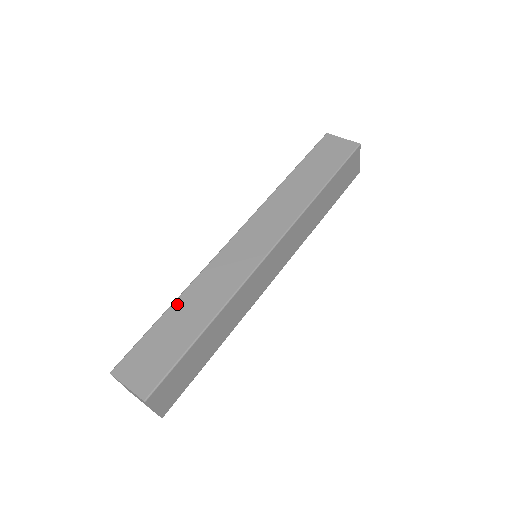
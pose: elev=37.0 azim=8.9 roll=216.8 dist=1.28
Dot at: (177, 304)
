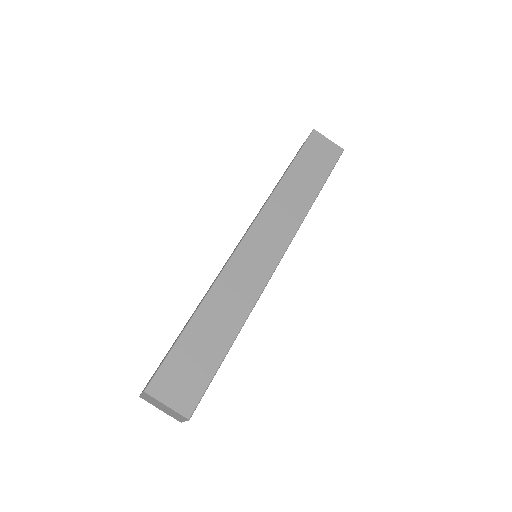
Dot at: (200, 313)
